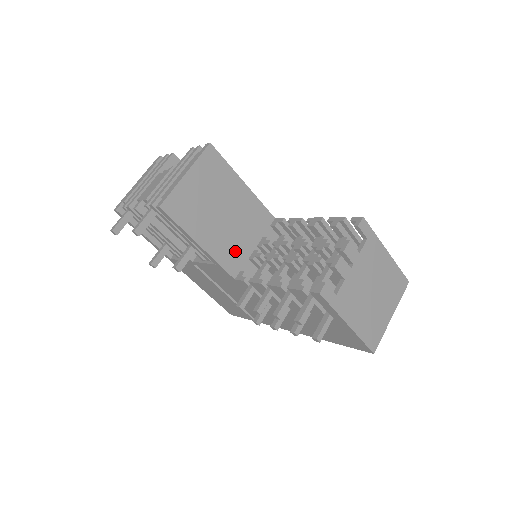
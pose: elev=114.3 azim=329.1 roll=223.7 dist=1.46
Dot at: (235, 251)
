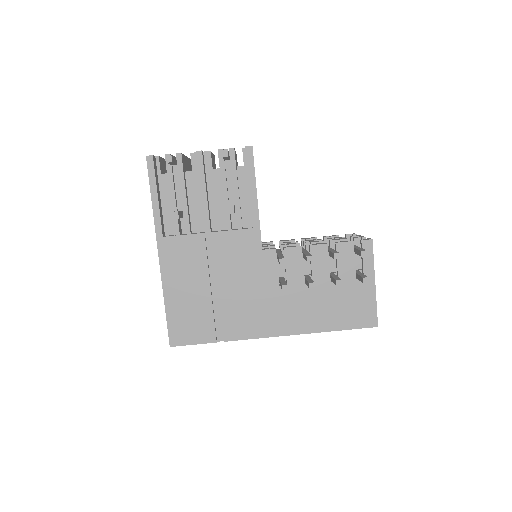
Dot at: occluded
